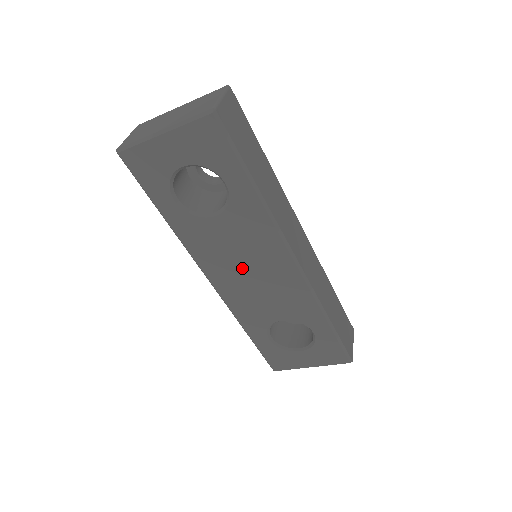
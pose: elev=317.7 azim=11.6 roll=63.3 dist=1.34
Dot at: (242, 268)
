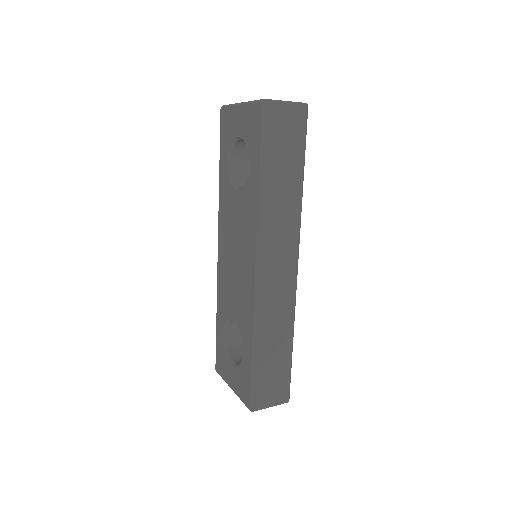
Dot at: (233, 249)
